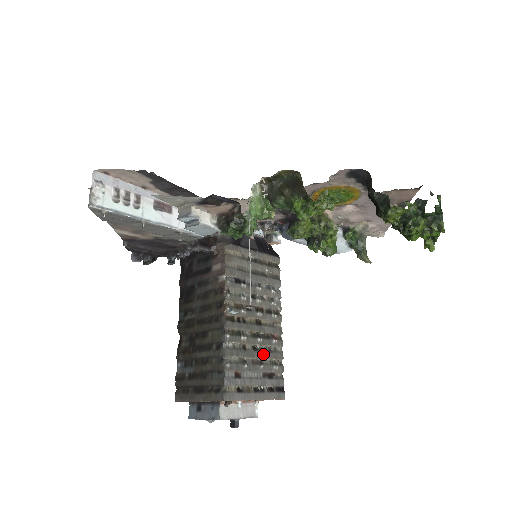
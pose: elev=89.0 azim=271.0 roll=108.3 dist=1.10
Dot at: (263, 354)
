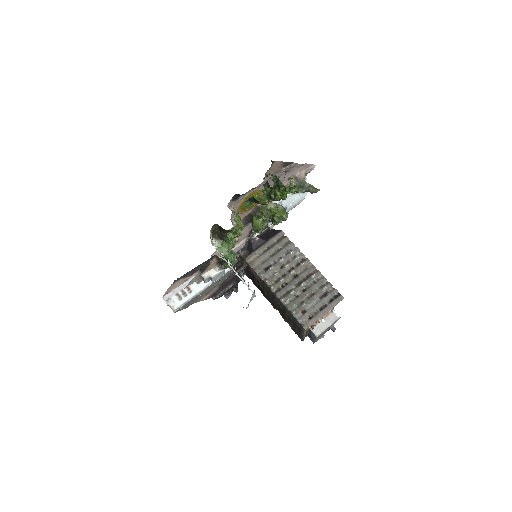
Dot at: (311, 289)
